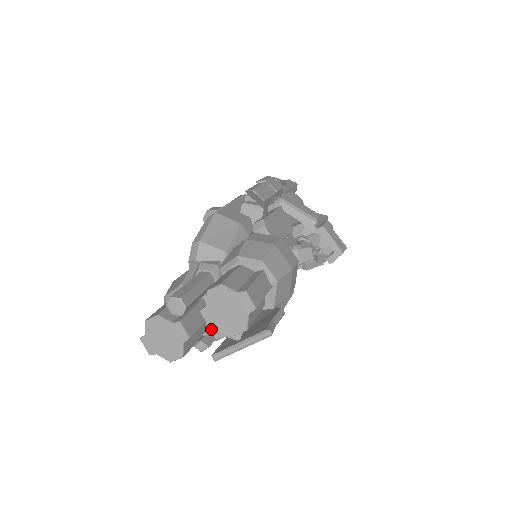
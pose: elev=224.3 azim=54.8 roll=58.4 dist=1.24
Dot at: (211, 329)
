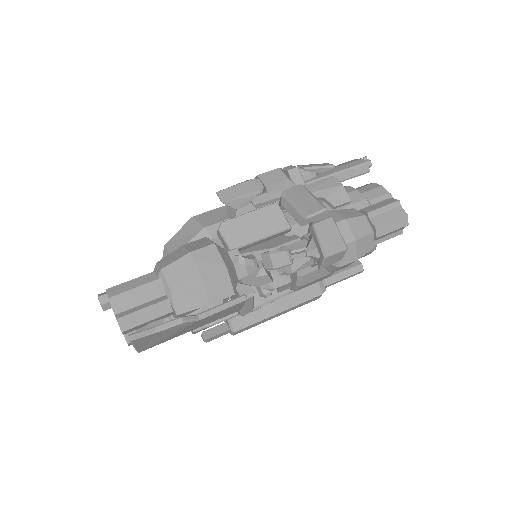
Dot at: occluded
